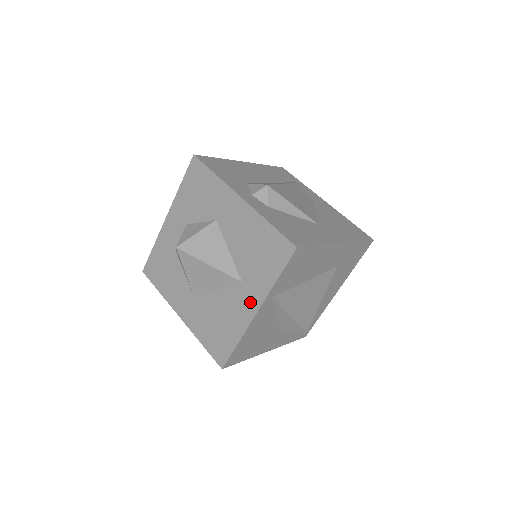
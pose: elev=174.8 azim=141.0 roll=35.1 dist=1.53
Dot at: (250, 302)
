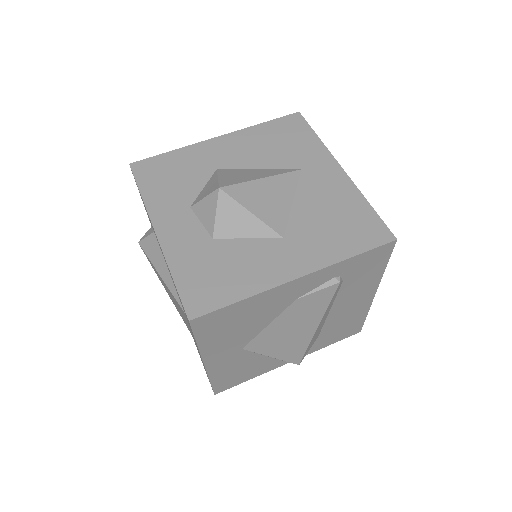
Dot at: (327, 169)
